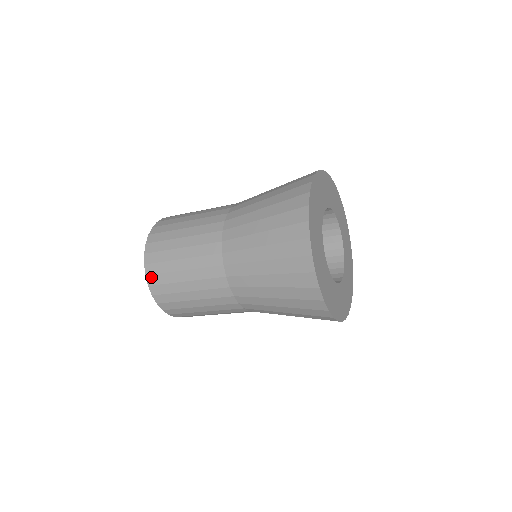
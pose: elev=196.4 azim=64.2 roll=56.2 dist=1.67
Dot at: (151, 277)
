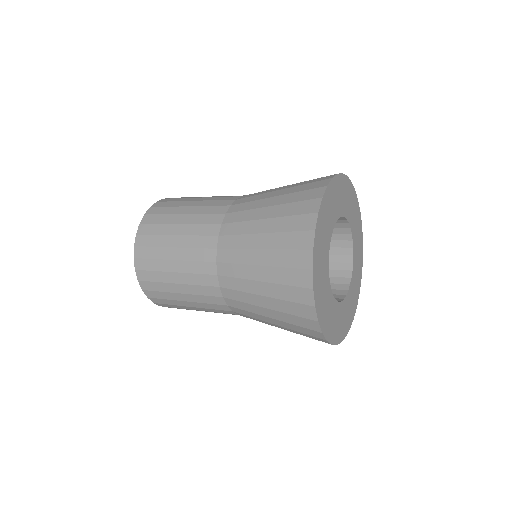
Dot at: (160, 304)
